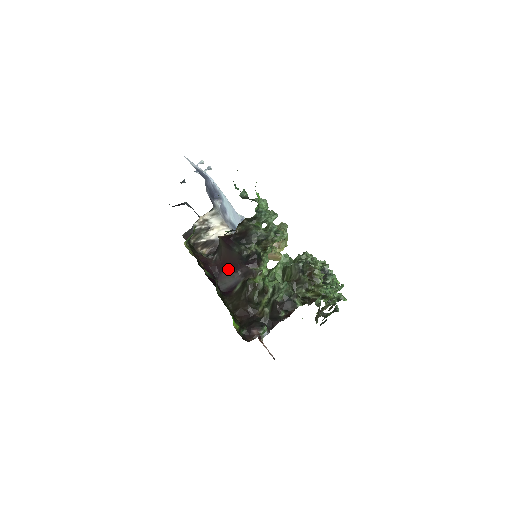
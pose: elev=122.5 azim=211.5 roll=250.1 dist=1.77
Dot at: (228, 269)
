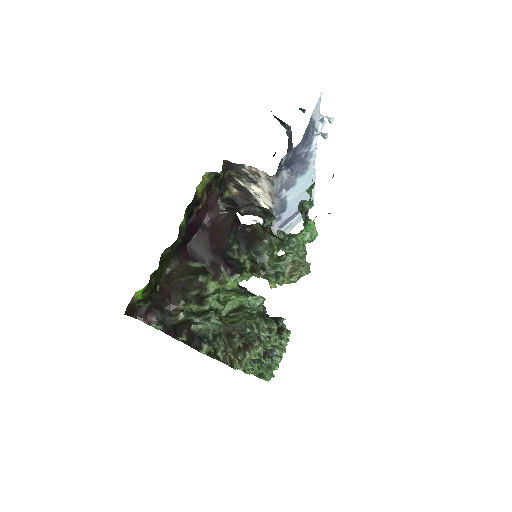
Dot at: (212, 239)
